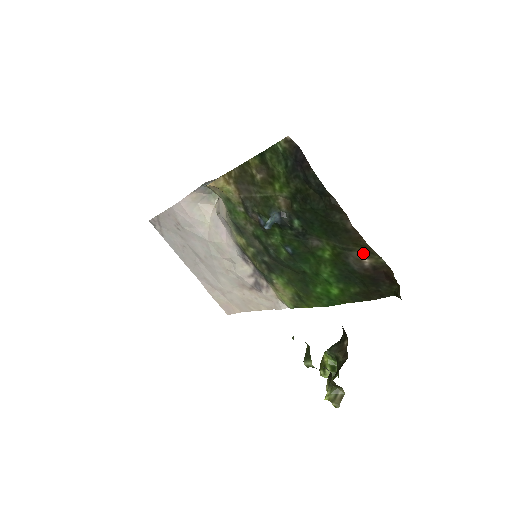
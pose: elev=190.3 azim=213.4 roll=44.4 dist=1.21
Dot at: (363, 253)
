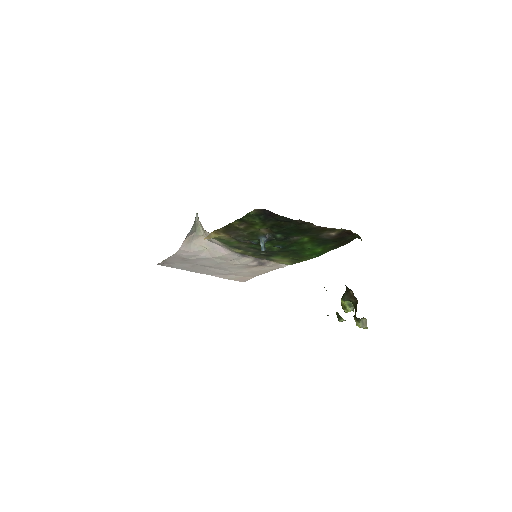
Dot at: (329, 232)
